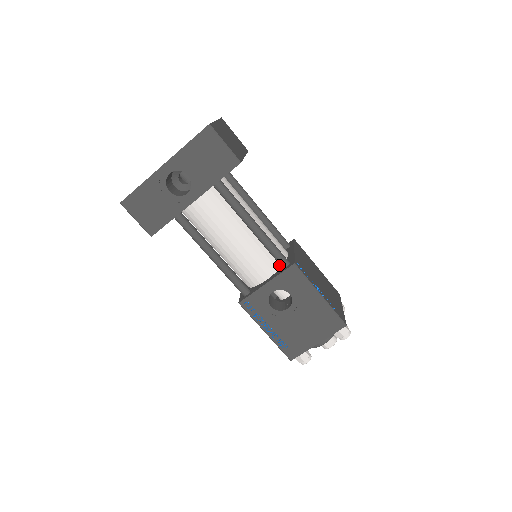
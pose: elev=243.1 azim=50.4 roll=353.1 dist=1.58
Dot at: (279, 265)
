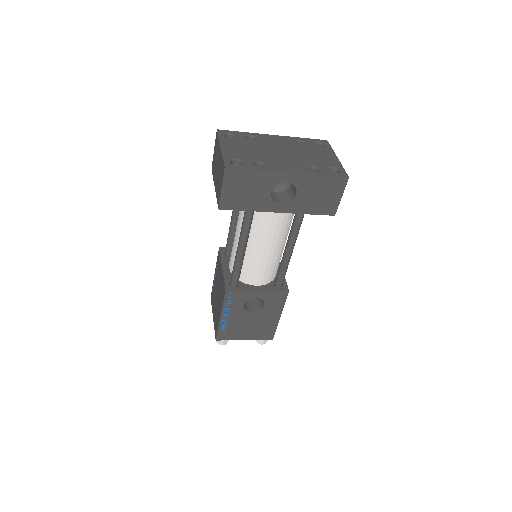
Dot at: (272, 279)
